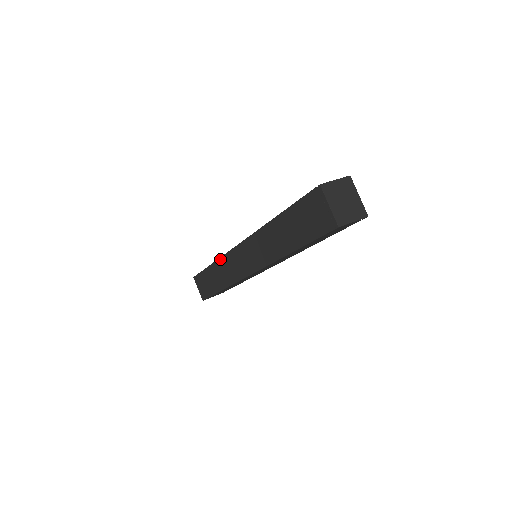
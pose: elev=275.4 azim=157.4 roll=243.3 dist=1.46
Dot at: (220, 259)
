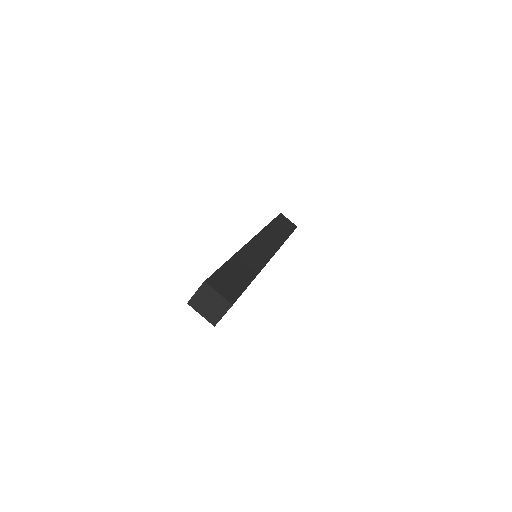
Dot at: occluded
